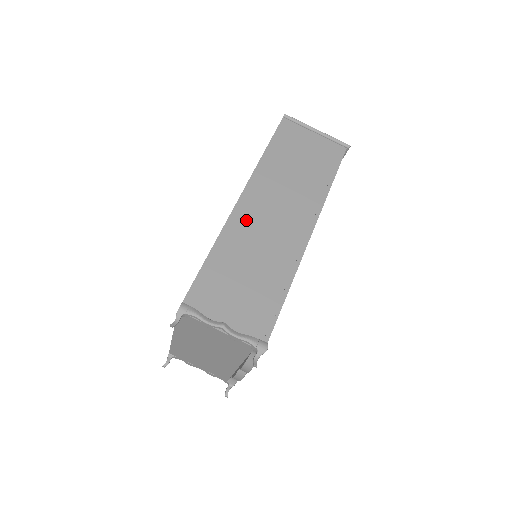
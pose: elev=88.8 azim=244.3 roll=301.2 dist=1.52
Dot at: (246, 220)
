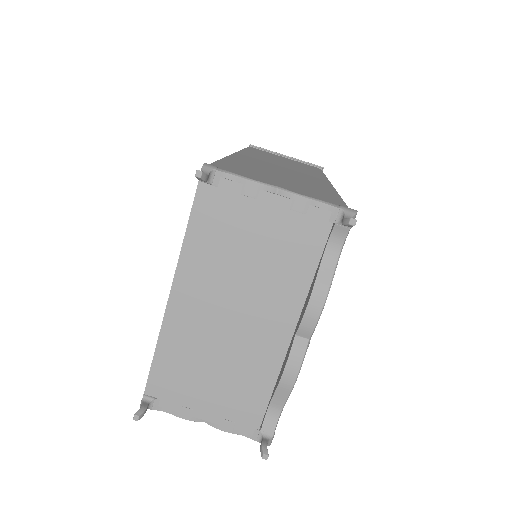
Dot at: (252, 161)
